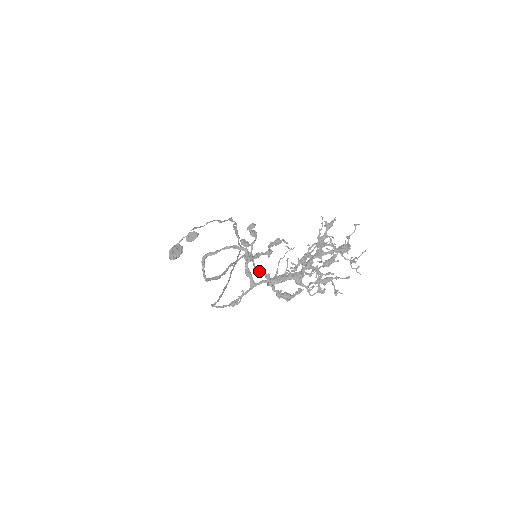
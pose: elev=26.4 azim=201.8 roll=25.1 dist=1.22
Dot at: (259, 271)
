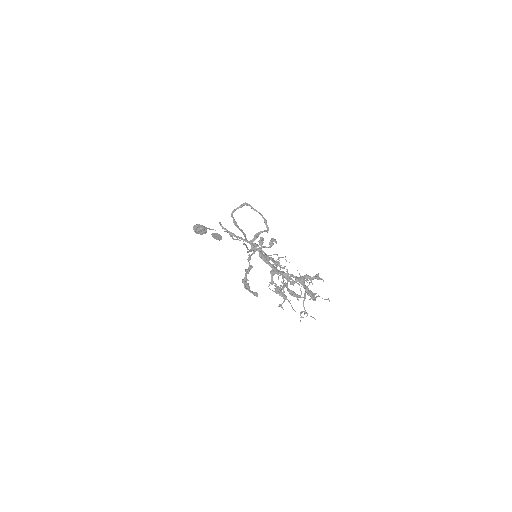
Dot at: (250, 259)
